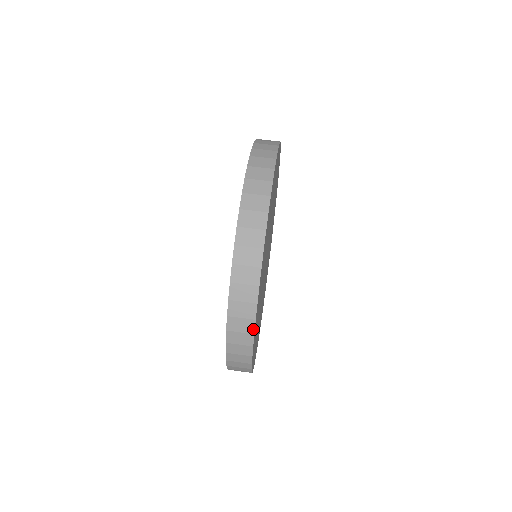
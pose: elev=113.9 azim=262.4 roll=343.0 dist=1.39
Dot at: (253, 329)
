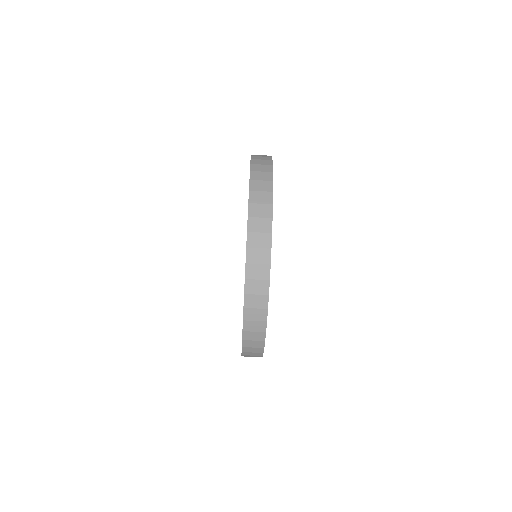
Dot at: (263, 345)
